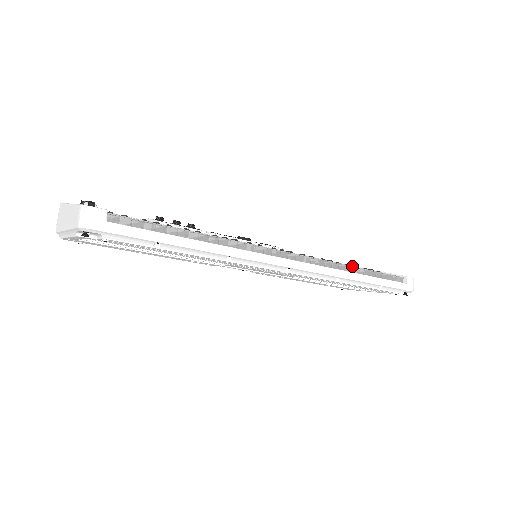
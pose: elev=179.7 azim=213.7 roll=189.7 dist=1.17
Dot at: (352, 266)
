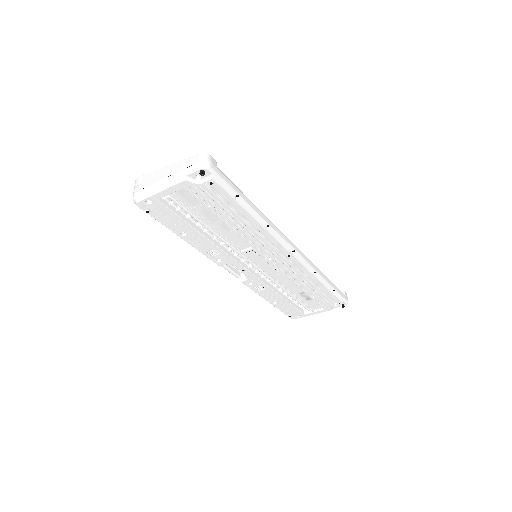
Dot at: occluded
